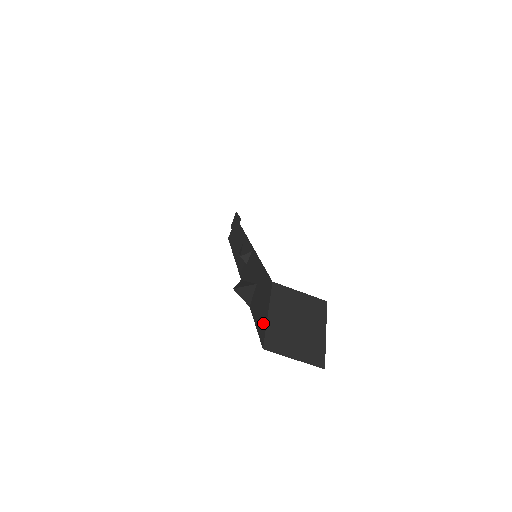
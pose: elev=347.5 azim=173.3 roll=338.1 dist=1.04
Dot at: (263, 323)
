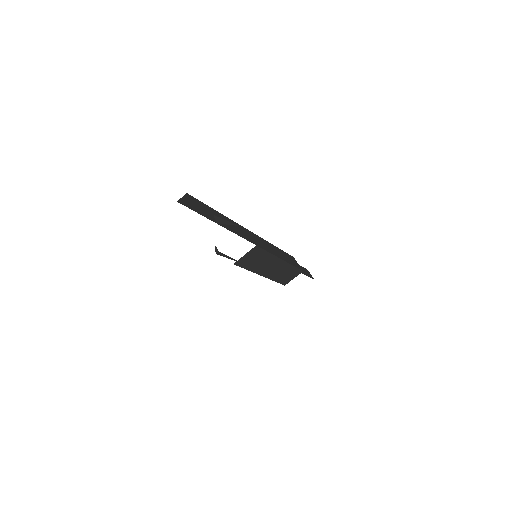
Dot at: occluded
